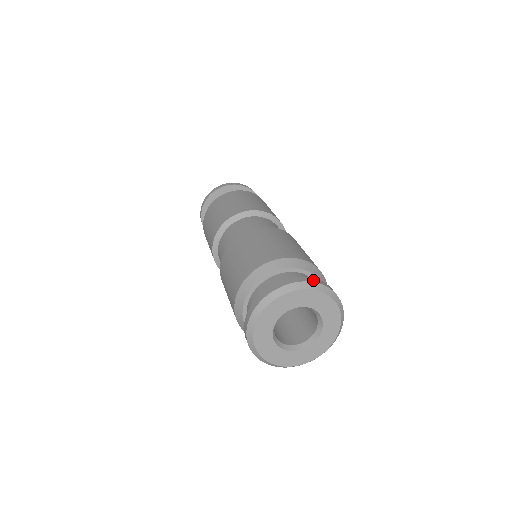
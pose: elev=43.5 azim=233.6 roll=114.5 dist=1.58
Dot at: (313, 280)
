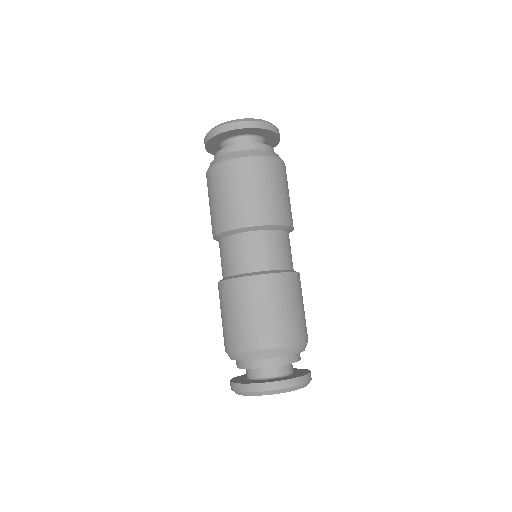
Dot at: (301, 382)
